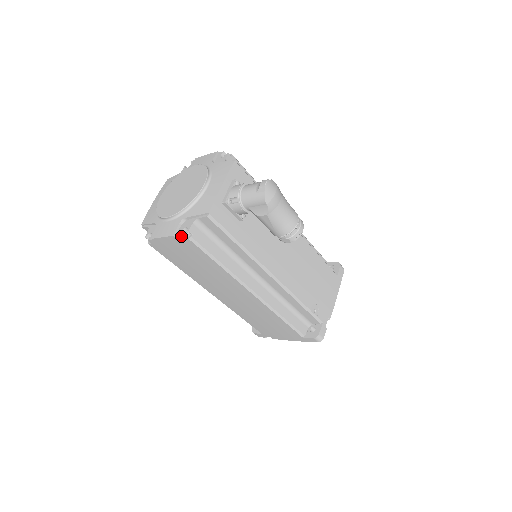
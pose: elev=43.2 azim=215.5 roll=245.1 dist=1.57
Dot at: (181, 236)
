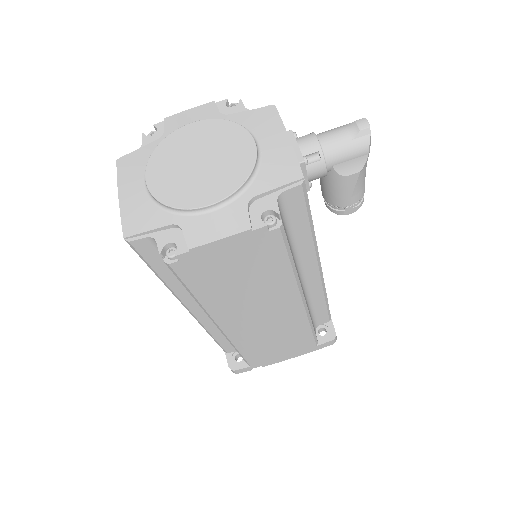
Dot at: (267, 226)
